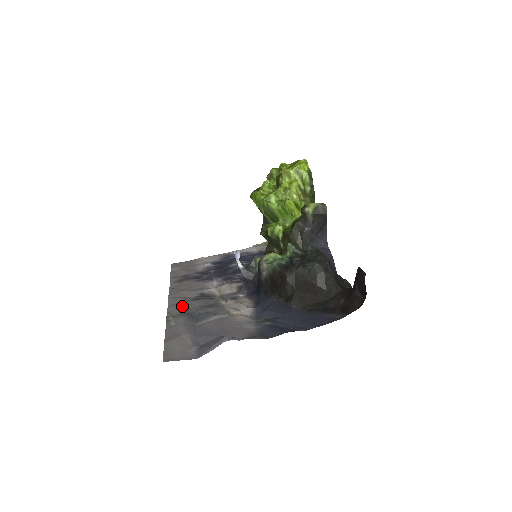
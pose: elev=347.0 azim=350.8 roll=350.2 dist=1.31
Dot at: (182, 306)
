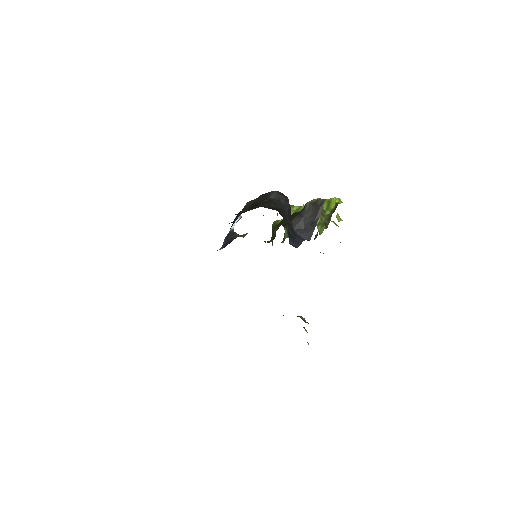
Dot at: occluded
